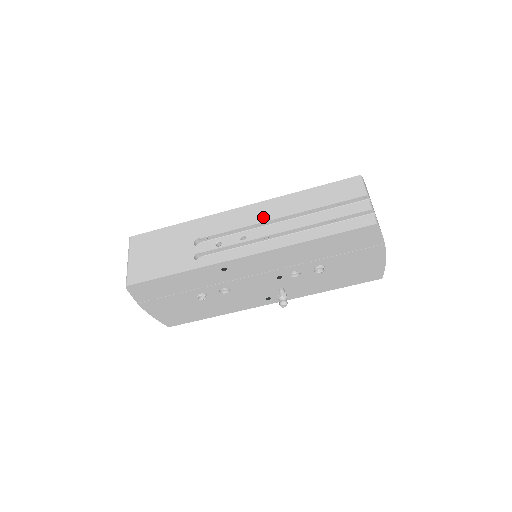
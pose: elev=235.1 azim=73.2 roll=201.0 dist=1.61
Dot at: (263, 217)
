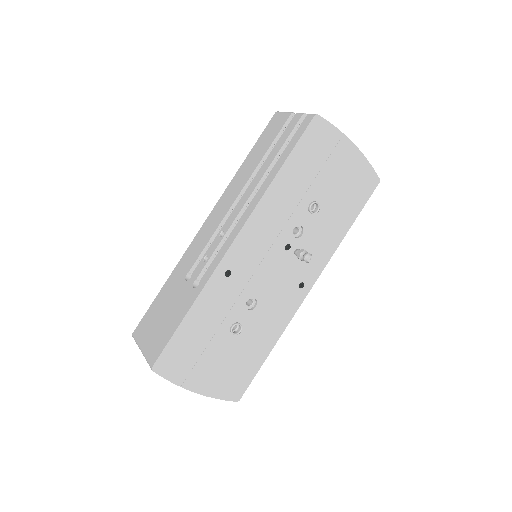
Dot at: (226, 207)
